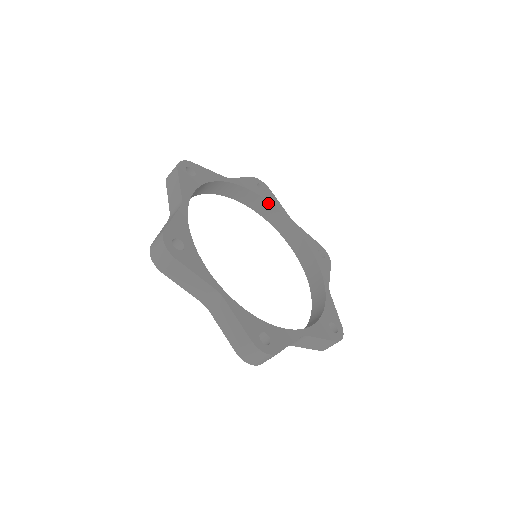
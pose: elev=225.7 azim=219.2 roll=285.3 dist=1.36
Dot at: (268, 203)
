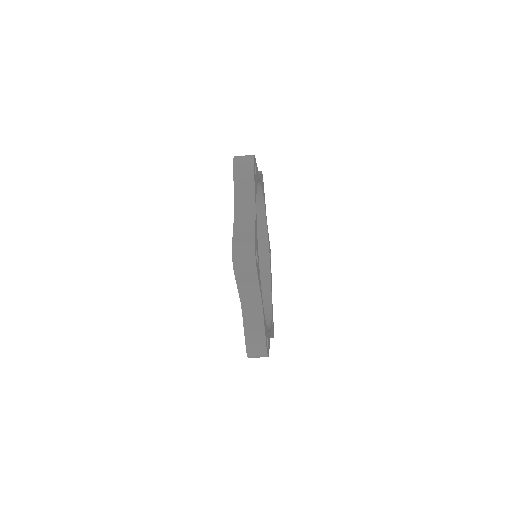
Dot at: (263, 201)
